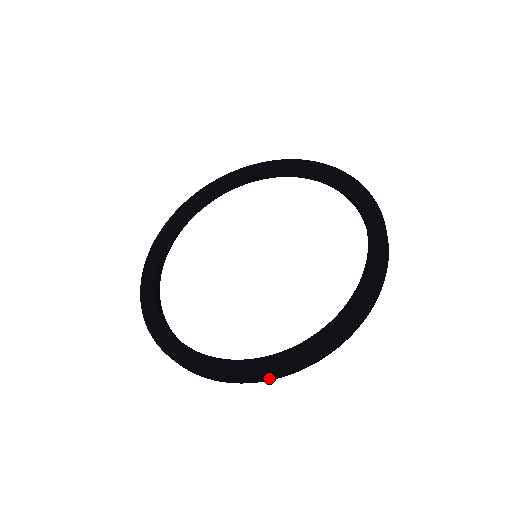
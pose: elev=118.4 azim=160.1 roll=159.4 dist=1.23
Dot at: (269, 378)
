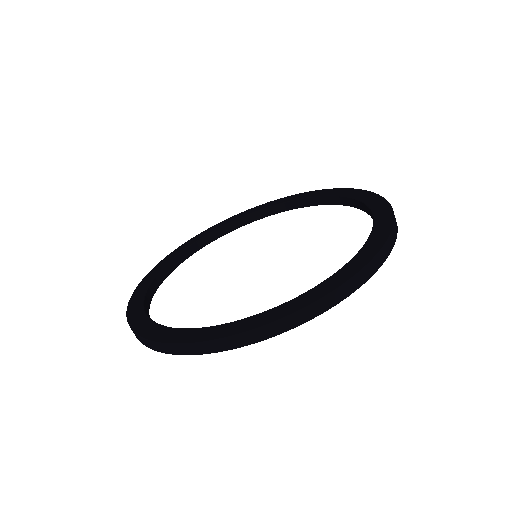
Dot at: (309, 314)
